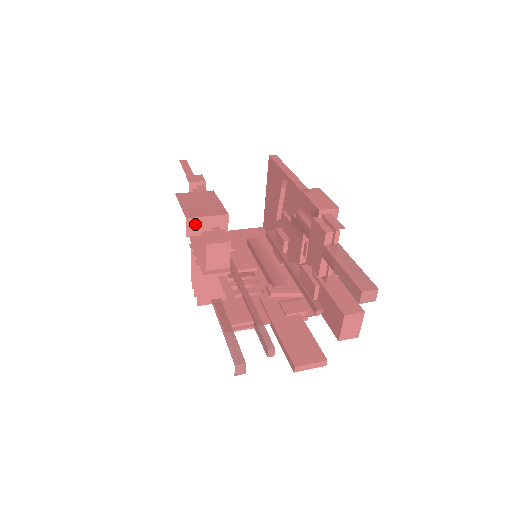
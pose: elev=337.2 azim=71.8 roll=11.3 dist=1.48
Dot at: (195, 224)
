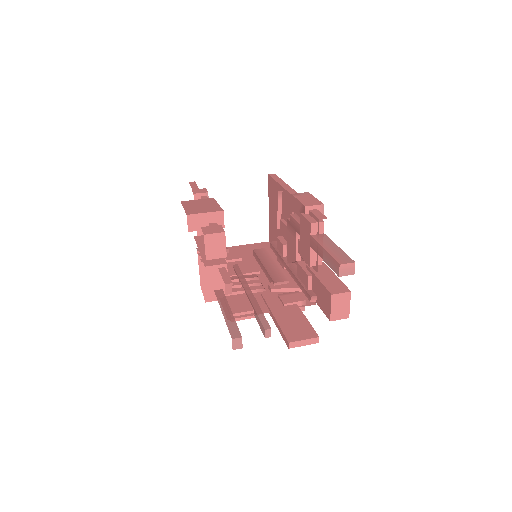
Dot at: (195, 220)
